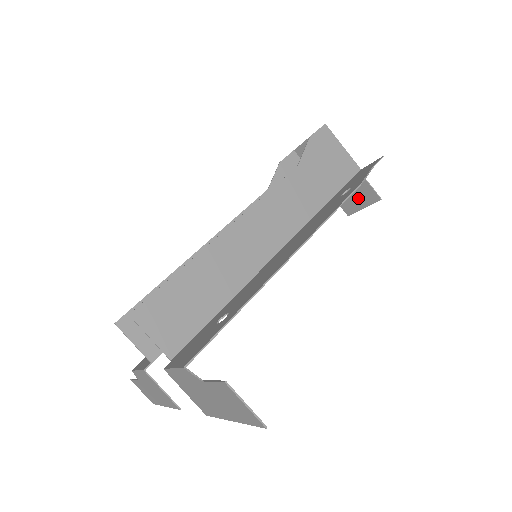
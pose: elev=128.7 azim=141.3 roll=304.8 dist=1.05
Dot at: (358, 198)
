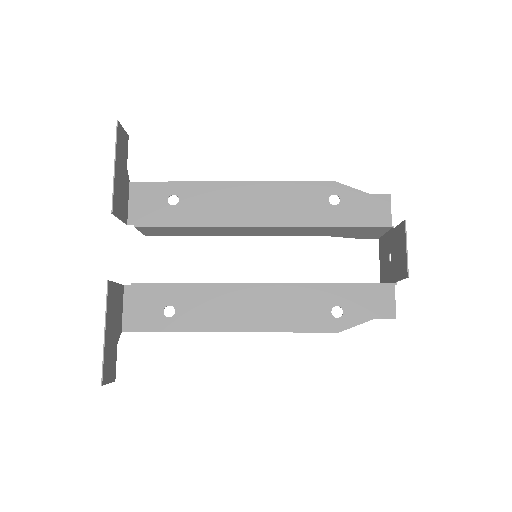
Dot at: (402, 248)
